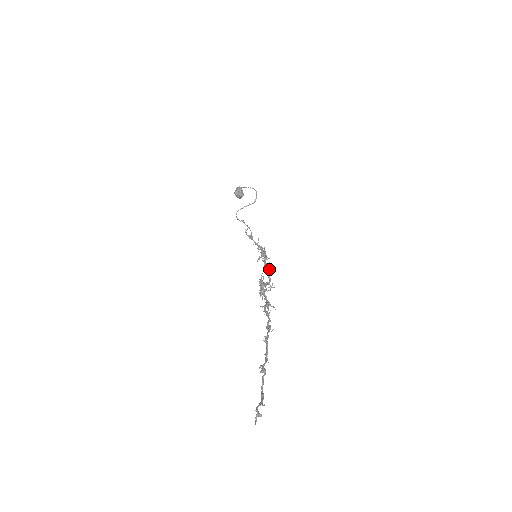
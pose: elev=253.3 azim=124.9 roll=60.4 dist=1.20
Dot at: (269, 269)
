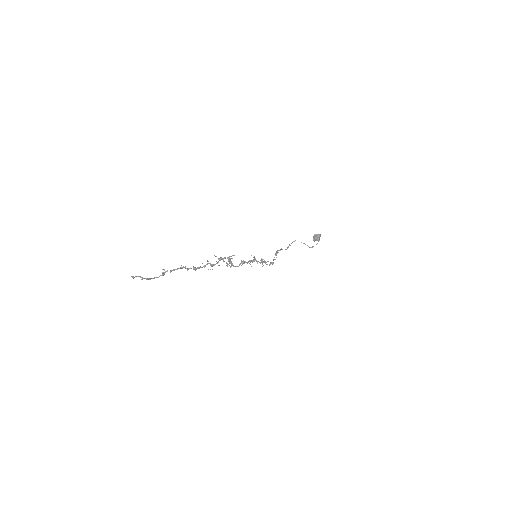
Dot at: (244, 262)
